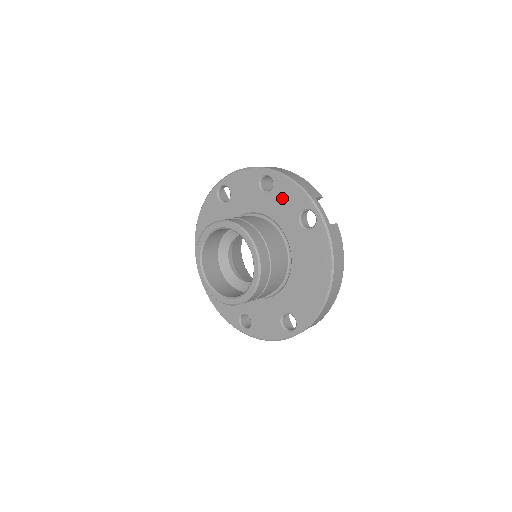
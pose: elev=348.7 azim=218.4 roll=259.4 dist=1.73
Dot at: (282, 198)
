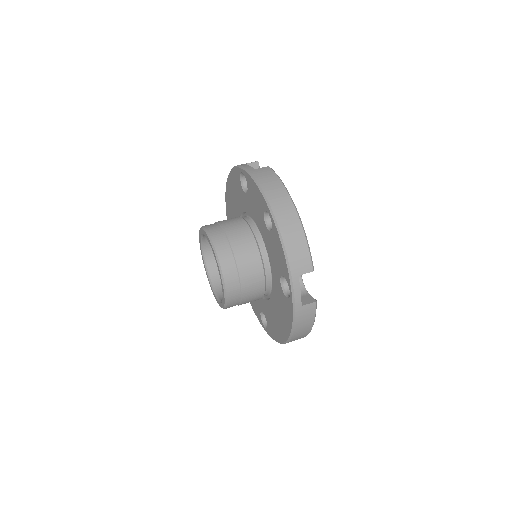
Dot at: (274, 248)
